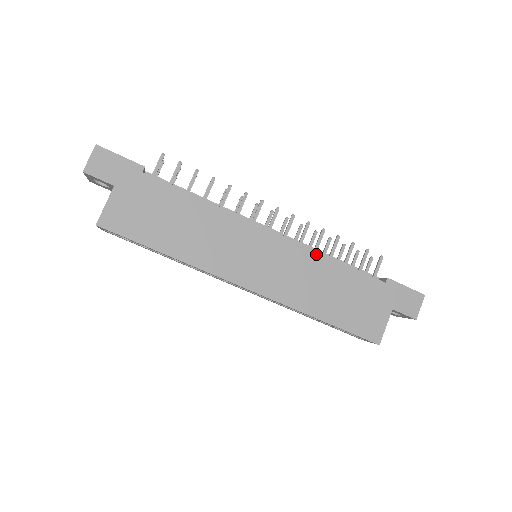
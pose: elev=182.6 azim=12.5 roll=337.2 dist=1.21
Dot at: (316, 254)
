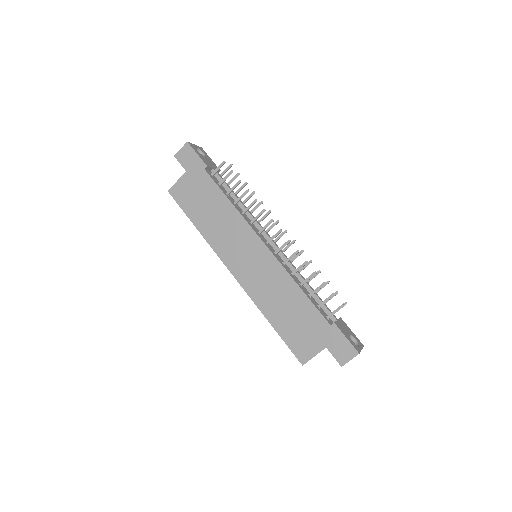
Dot at: (288, 276)
